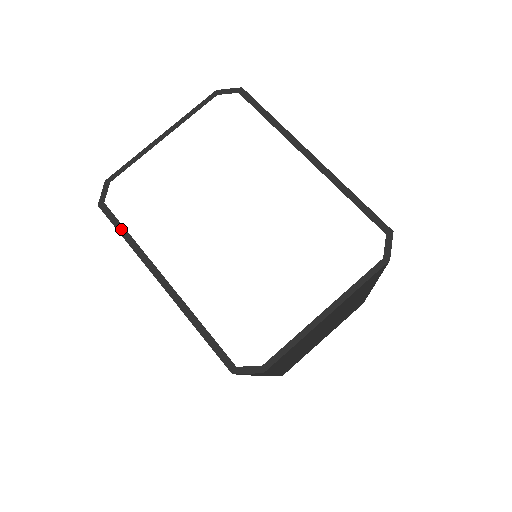
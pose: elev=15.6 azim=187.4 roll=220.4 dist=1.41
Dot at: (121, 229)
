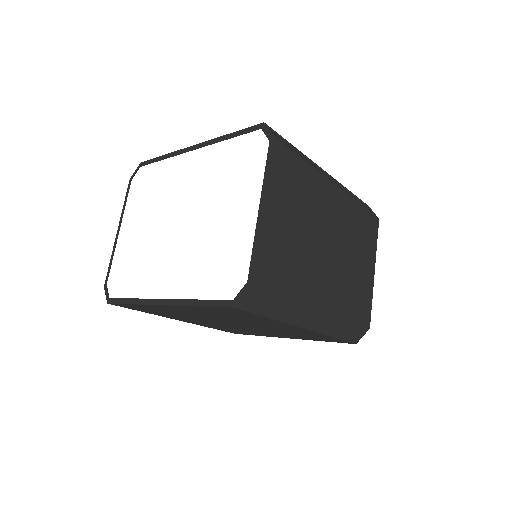
Dot at: (125, 301)
